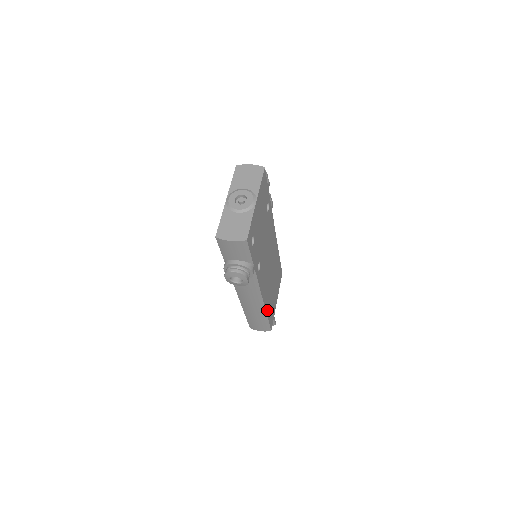
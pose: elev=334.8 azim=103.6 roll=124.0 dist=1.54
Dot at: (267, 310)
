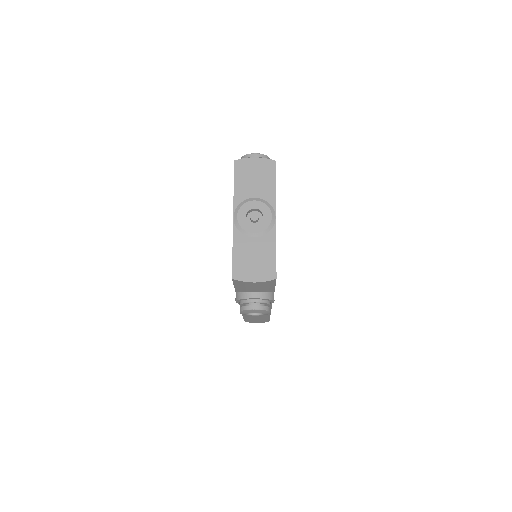
Dot at: occluded
